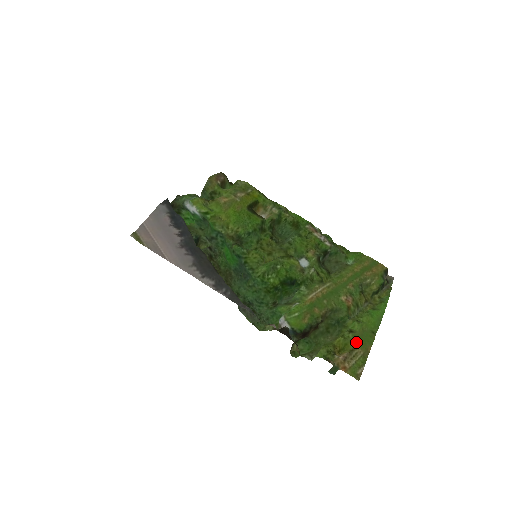
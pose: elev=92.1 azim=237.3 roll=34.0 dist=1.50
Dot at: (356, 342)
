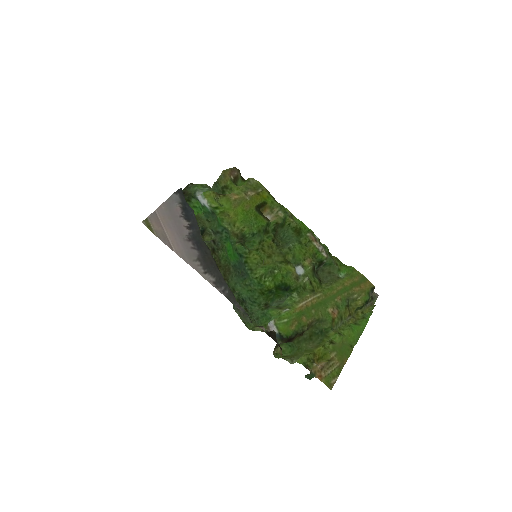
Dot at: (335, 353)
